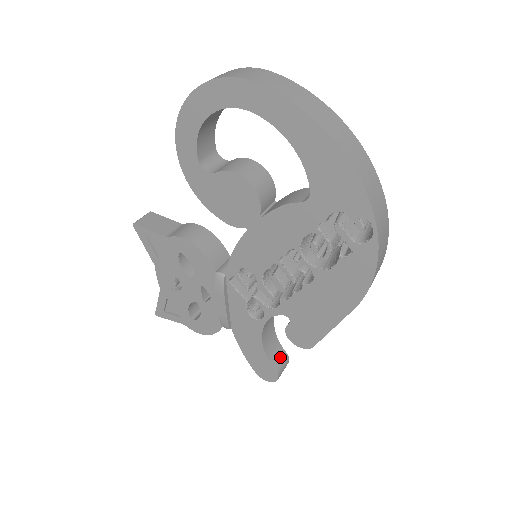
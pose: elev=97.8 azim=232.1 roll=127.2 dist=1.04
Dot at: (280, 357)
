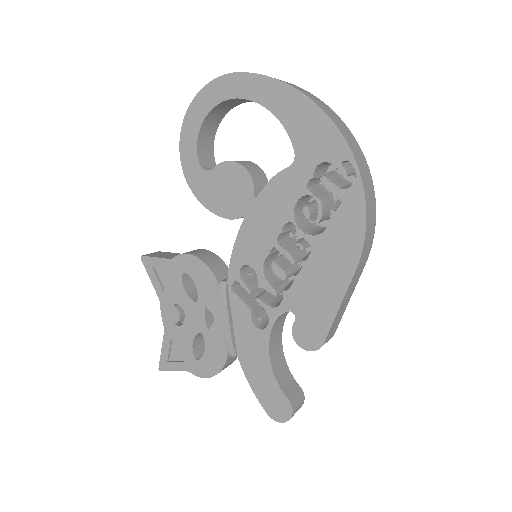
Dot at: (293, 388)
